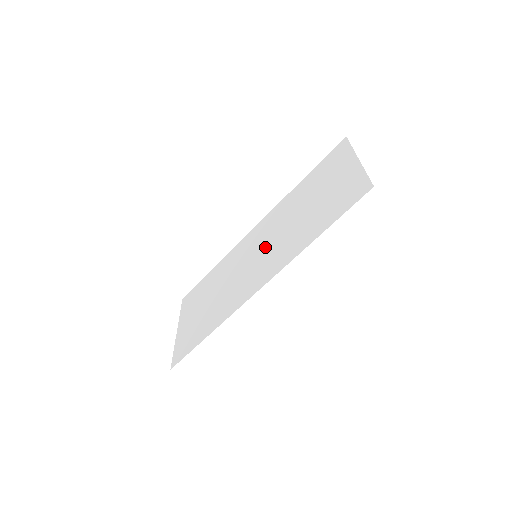
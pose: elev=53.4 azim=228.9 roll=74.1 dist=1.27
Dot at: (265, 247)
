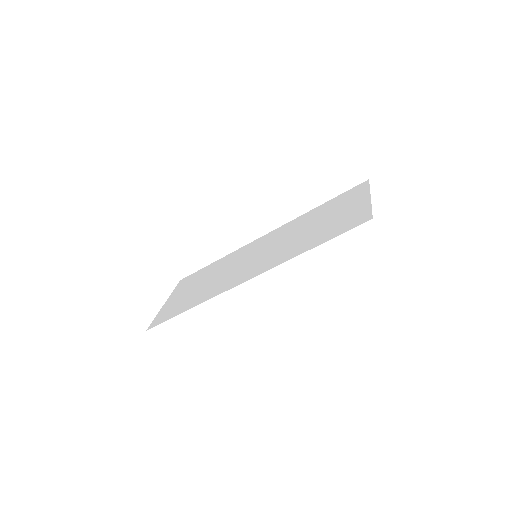
Dot at: (266, 250)
